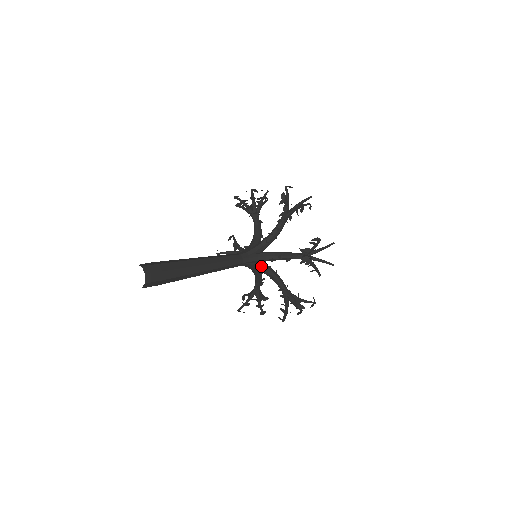
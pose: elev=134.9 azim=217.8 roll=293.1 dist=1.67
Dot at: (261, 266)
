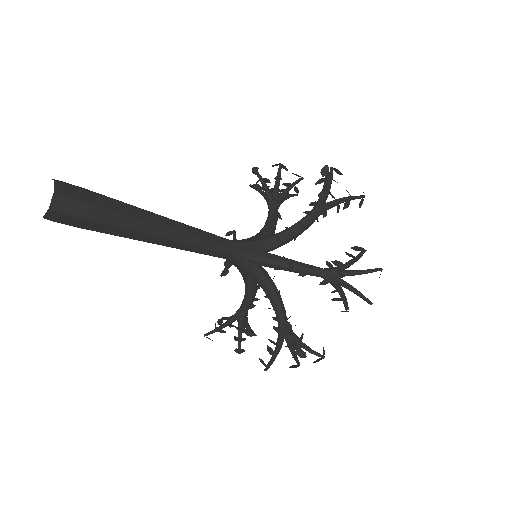
Dot at: (259, 272)
